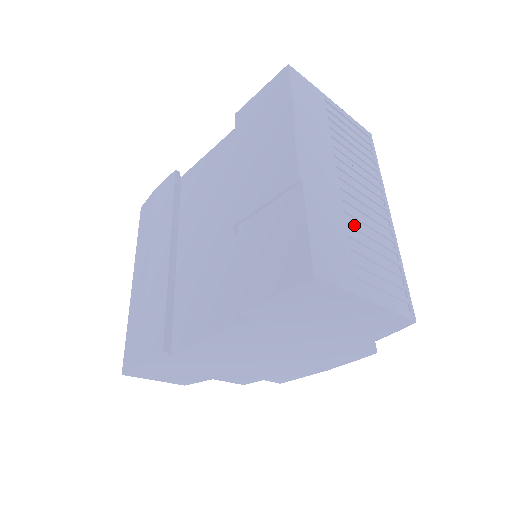
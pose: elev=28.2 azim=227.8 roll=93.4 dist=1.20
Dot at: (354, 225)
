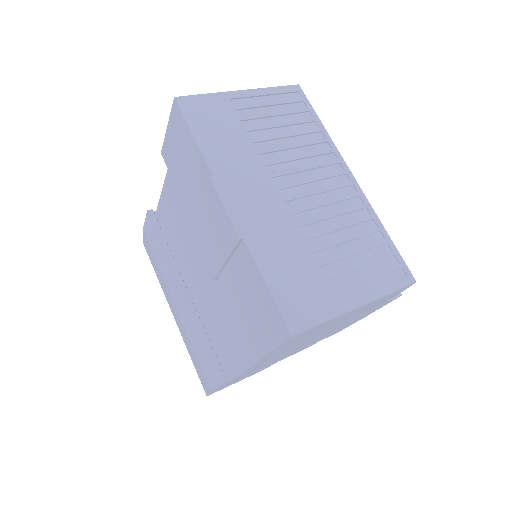
Dot at: (315, 233)
